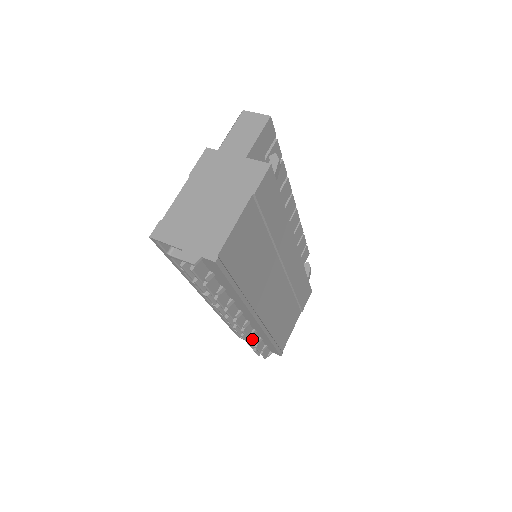
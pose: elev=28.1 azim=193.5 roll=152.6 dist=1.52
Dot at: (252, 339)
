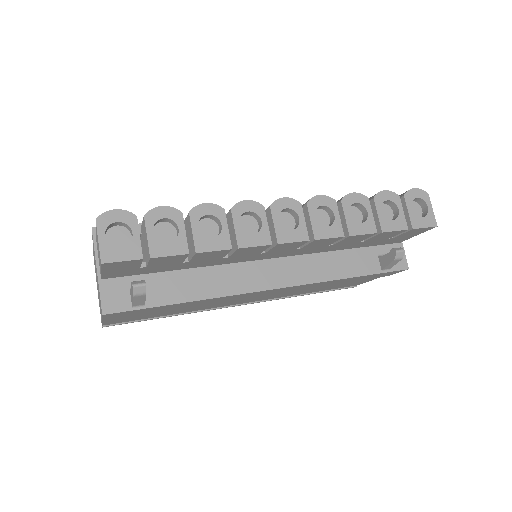
Dot at: occluded
